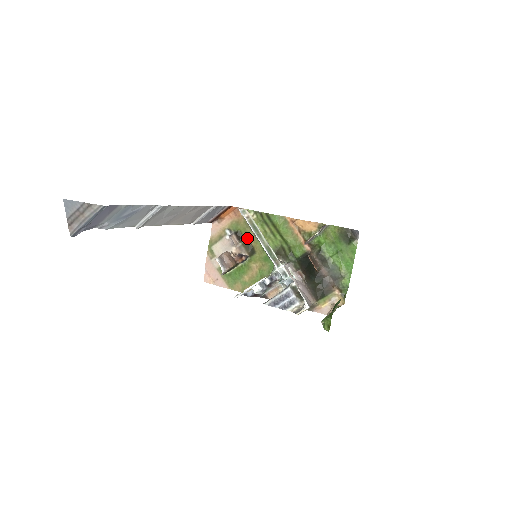
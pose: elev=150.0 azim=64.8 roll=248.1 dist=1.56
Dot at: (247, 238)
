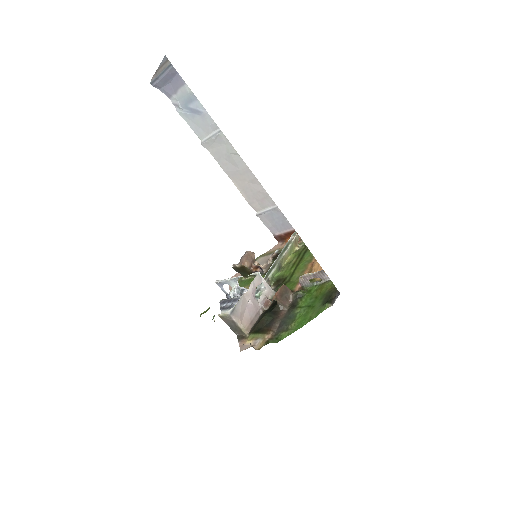
Dot at: occluded
